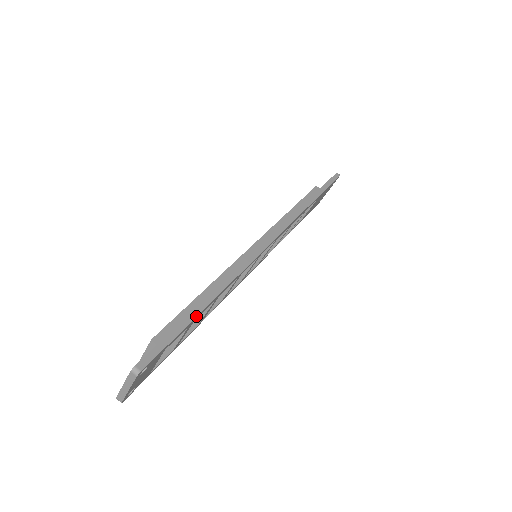
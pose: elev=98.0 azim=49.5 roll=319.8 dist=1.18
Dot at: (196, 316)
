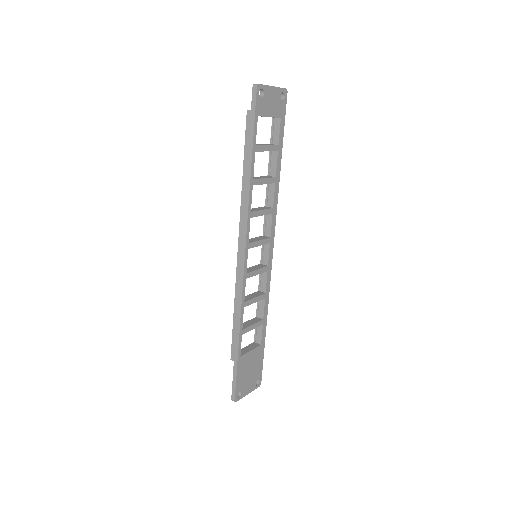
Dot at: occluded
